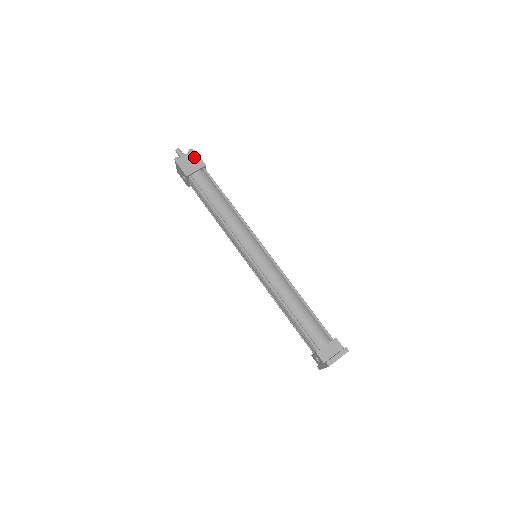
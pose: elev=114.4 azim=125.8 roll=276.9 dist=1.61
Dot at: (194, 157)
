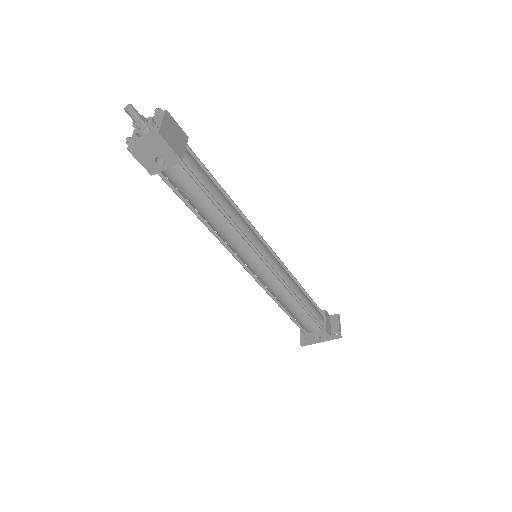
Dot at: (173, 124)
